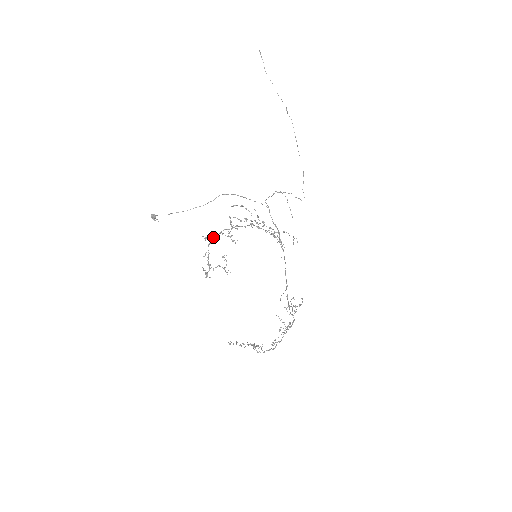
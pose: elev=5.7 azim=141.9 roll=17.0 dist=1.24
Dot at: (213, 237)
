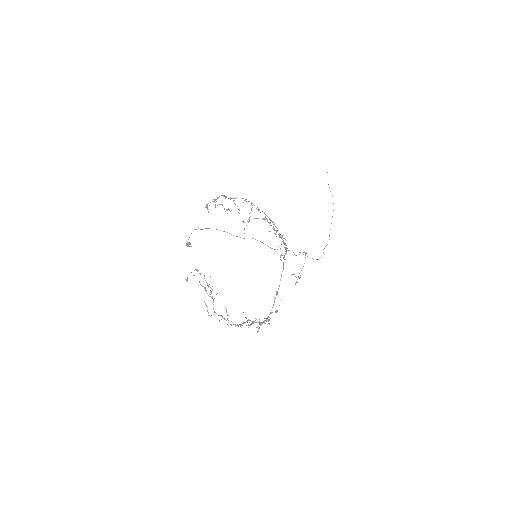
Dot at: (230, 197)
